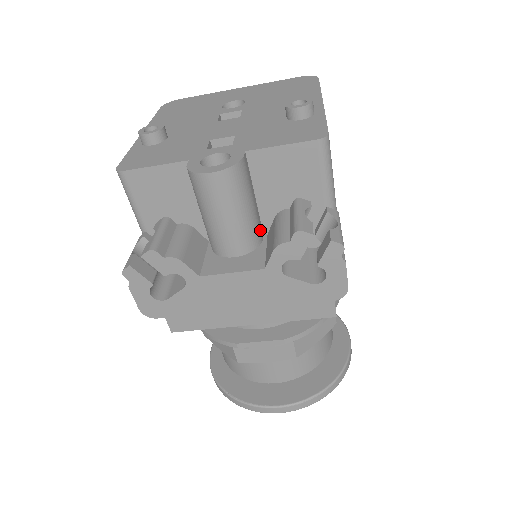
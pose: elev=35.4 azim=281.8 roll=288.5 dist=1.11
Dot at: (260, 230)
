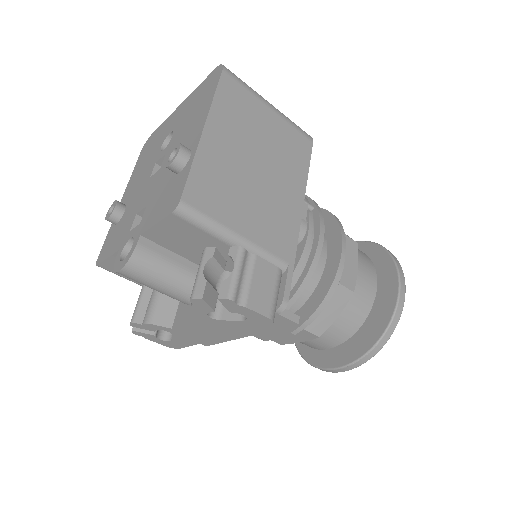
Dot at: occluded
